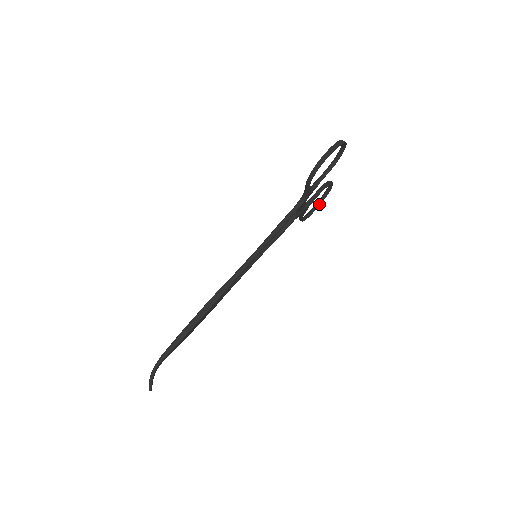
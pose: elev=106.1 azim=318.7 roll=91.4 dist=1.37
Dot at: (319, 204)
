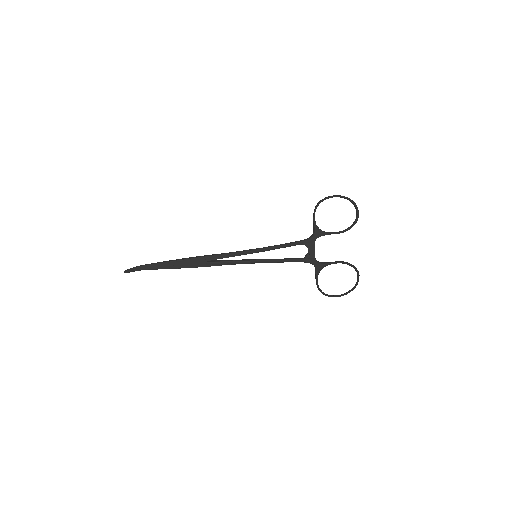
Dot at: (345, 294)
